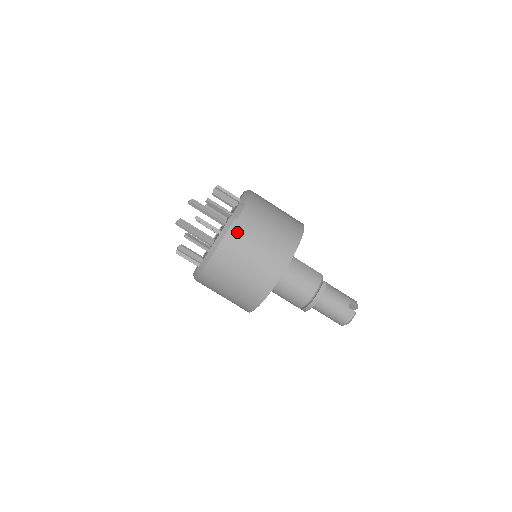
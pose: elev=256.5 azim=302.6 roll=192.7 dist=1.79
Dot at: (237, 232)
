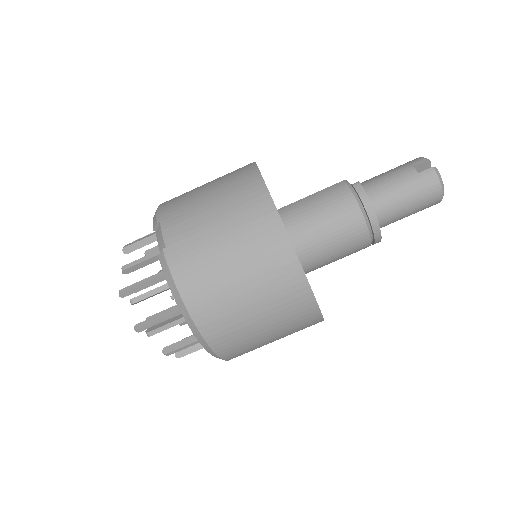
Dot at: (181, 260)
